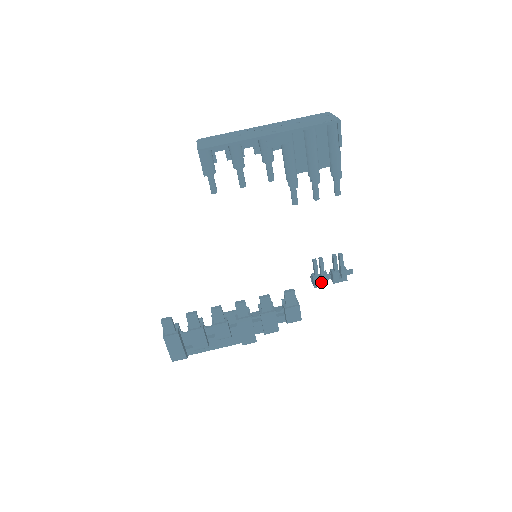
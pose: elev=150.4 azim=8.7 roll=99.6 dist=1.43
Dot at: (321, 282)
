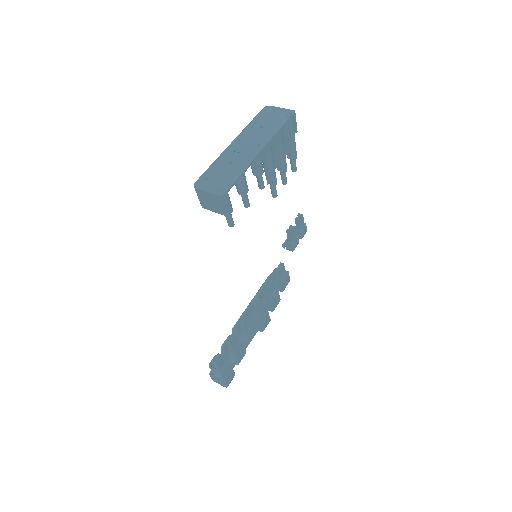
Dot at: (295, 244)
